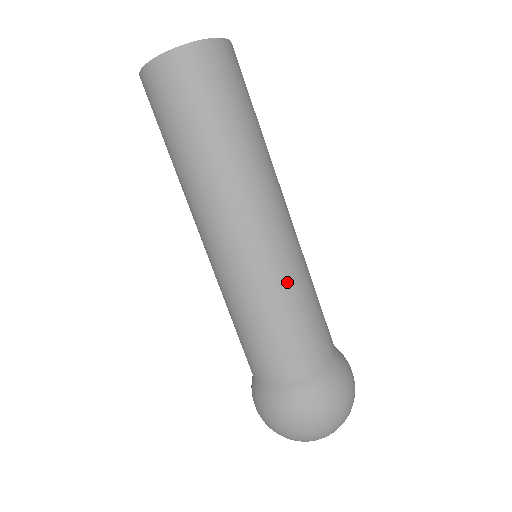
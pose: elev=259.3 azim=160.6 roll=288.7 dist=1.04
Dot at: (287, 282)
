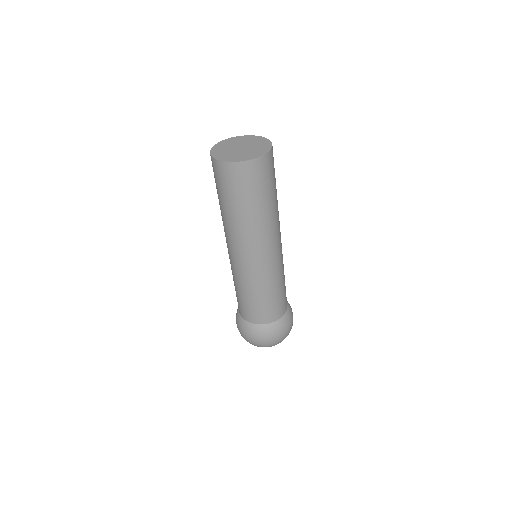
Dot at: (251, 285)
